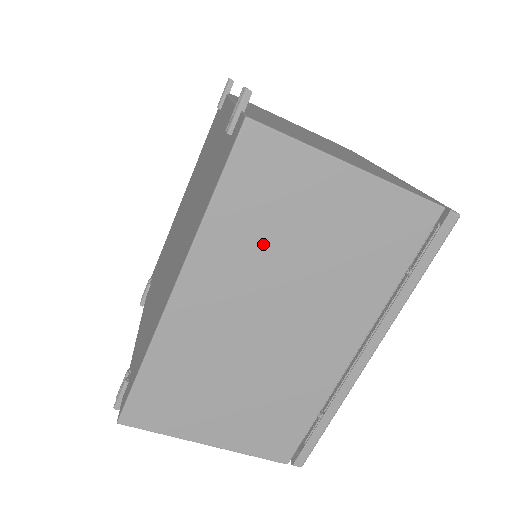
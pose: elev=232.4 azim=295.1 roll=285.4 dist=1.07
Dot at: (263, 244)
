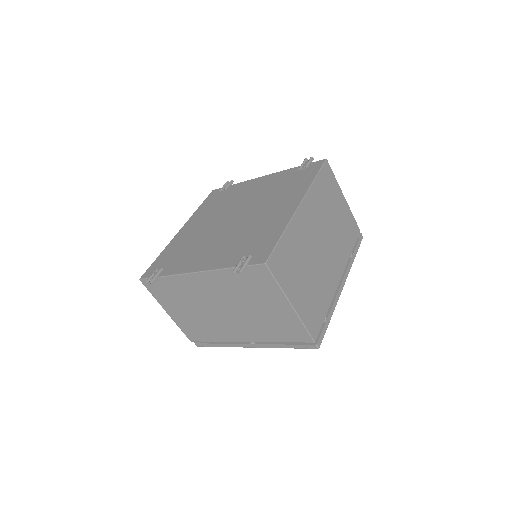
Dot at: (324, 206)
